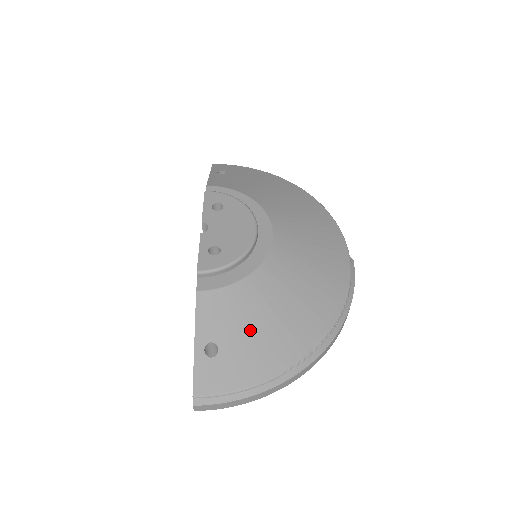
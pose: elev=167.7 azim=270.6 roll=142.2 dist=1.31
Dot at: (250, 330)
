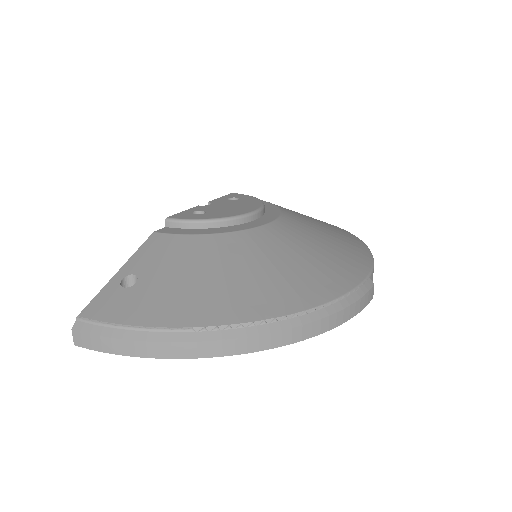
Dot at: (183, 276)
